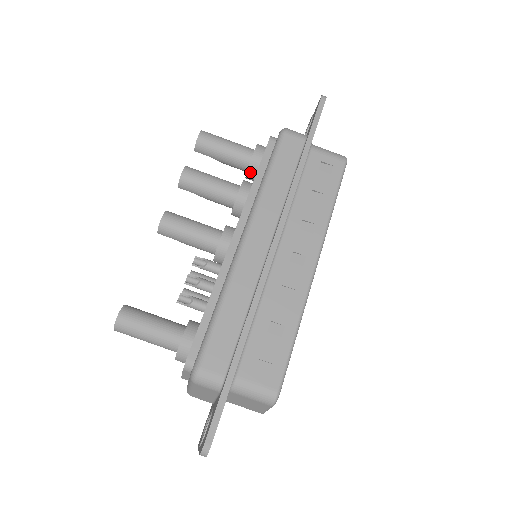
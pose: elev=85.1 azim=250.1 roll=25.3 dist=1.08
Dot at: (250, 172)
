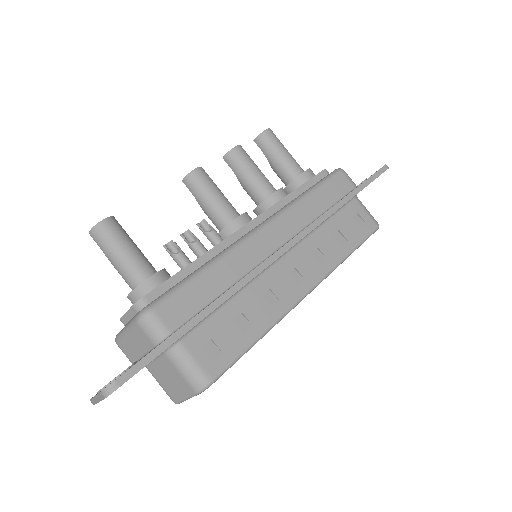
Dot at: (291, 186)
